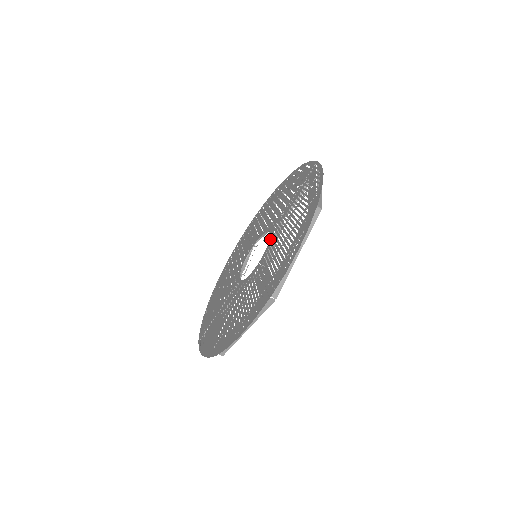
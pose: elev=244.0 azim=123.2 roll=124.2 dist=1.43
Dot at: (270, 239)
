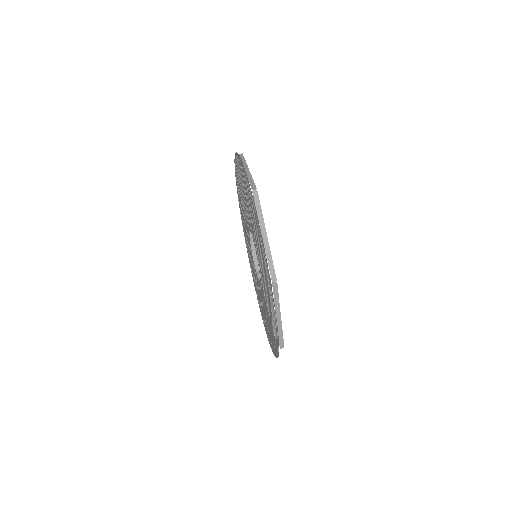
Dot at: (249, 228)
